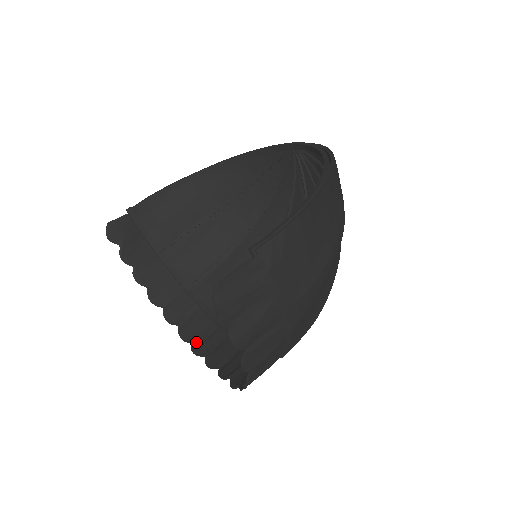
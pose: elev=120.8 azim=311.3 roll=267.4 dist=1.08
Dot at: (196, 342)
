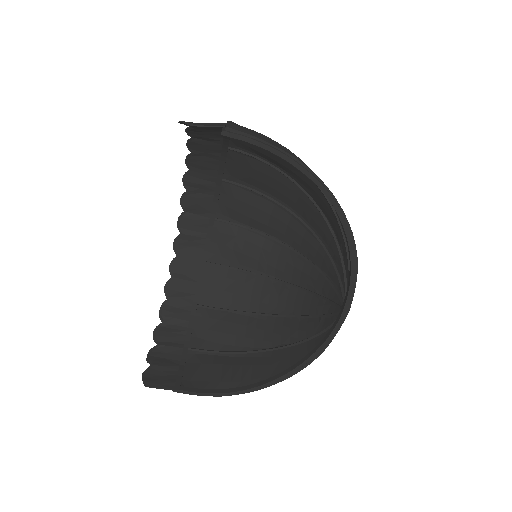
Dot at: (192, 174)
